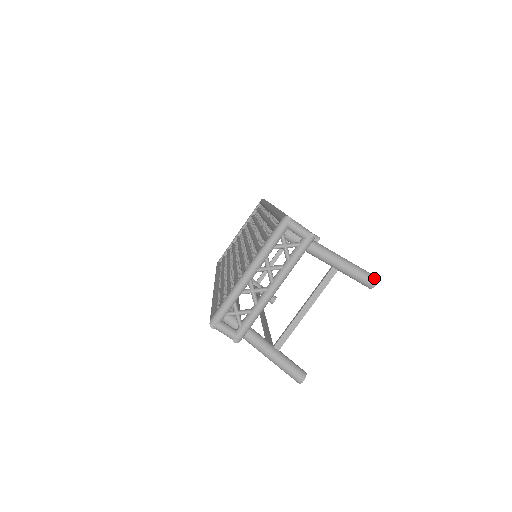
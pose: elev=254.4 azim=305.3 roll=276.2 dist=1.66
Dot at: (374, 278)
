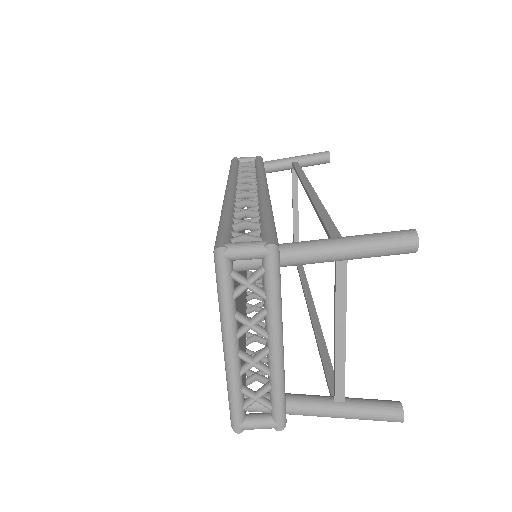
Dot at: (409, 237)
